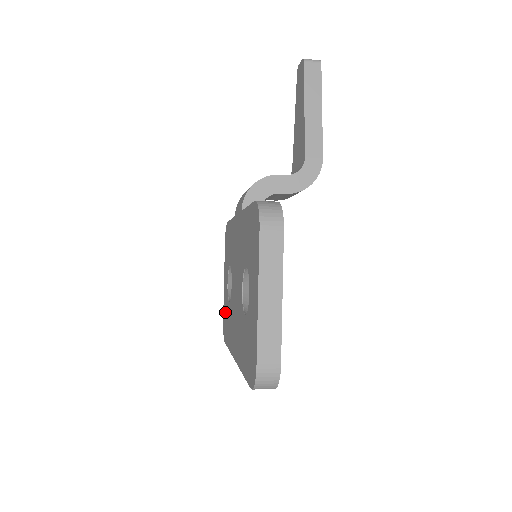
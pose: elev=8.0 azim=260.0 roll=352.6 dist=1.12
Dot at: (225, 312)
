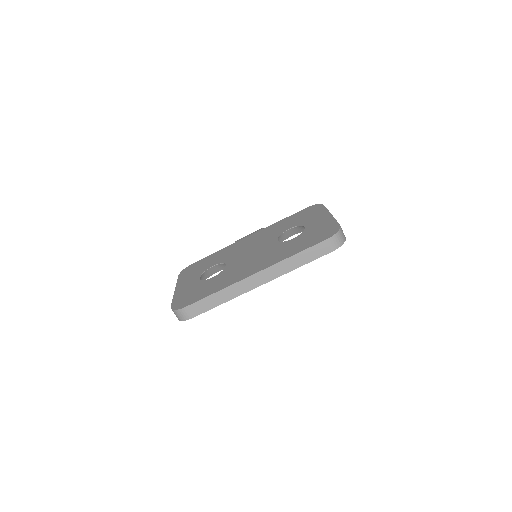
Dot at: (188, 293)
